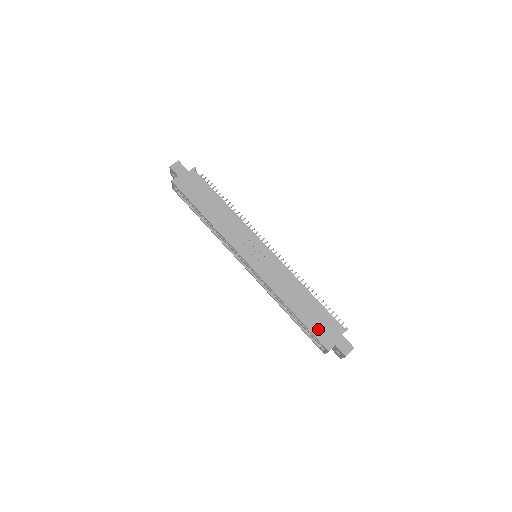
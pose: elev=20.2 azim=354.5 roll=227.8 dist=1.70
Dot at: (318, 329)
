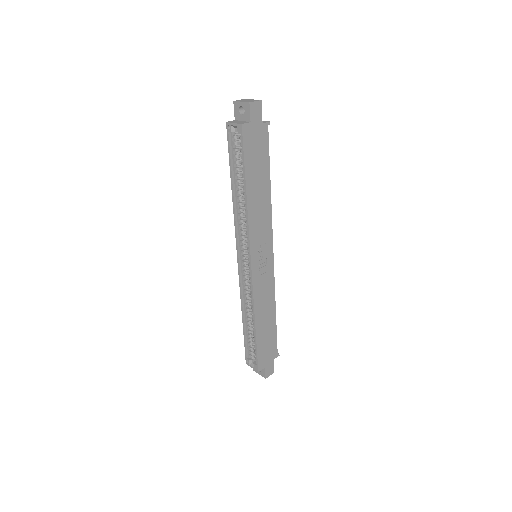
Dot at: (263, 351)
